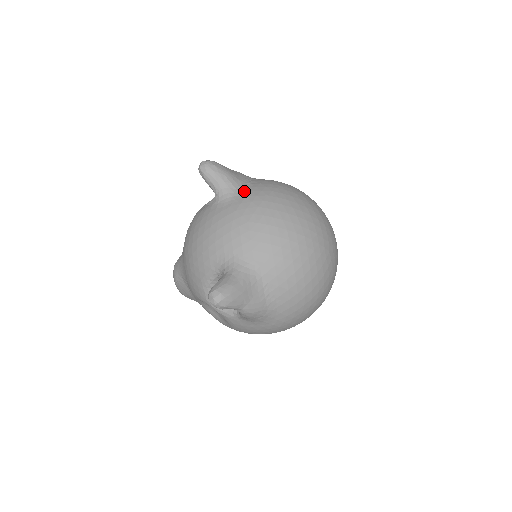
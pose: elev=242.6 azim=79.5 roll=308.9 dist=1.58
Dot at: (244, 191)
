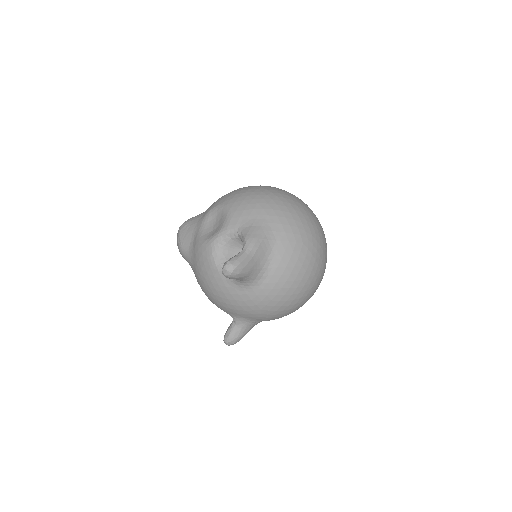
Dot at: (261, 282)
